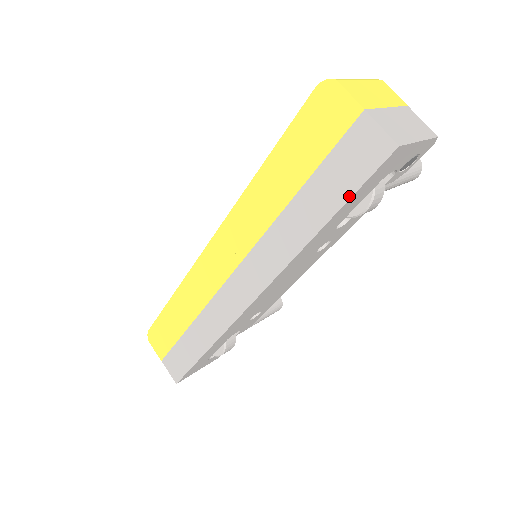
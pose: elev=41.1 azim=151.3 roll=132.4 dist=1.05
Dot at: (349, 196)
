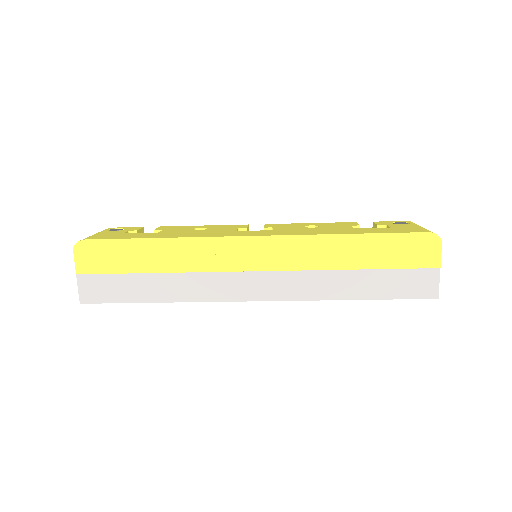
Dot at: (392, 298)
